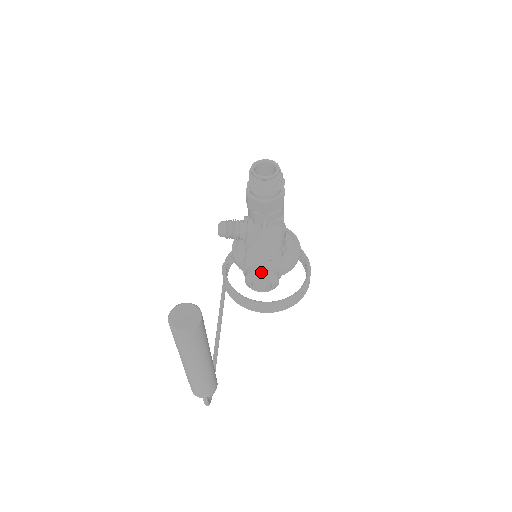
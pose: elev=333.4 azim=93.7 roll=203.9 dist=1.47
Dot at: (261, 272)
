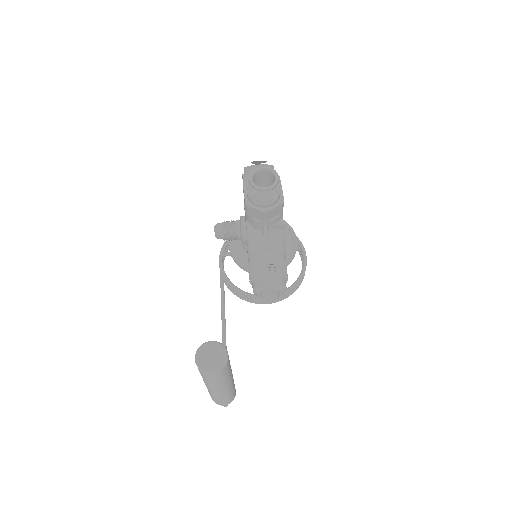
Dot at: (269, 284)
